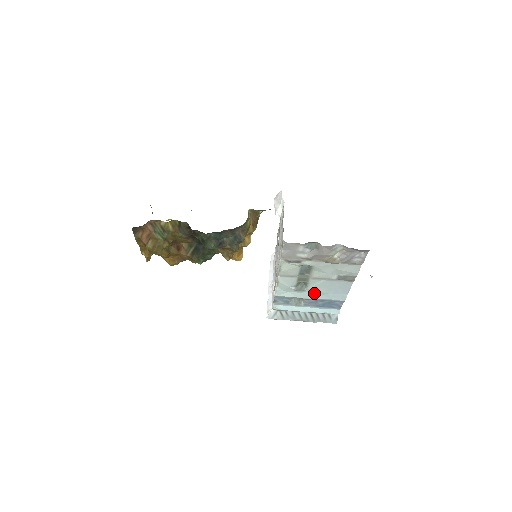
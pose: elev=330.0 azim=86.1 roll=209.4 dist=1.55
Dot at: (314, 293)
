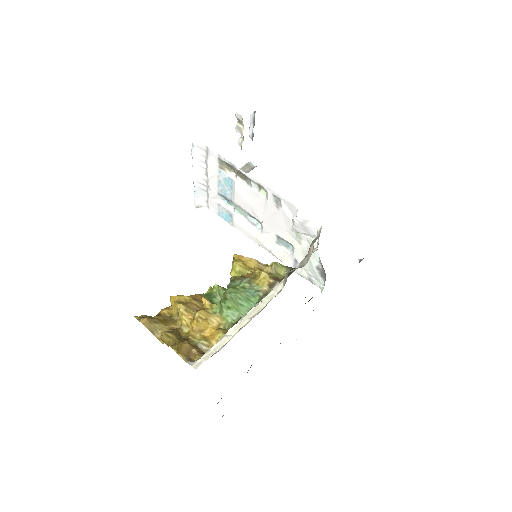
Dot at: occluded
